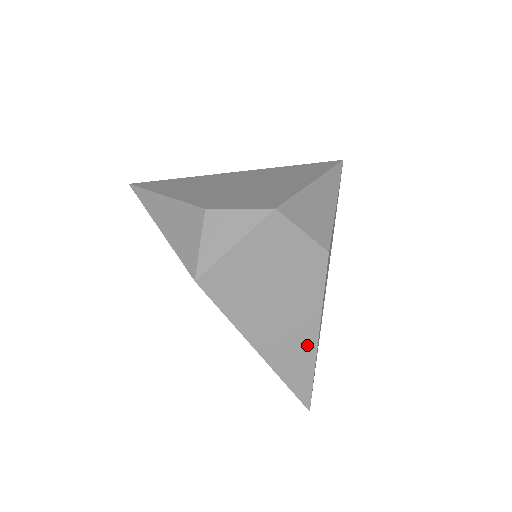
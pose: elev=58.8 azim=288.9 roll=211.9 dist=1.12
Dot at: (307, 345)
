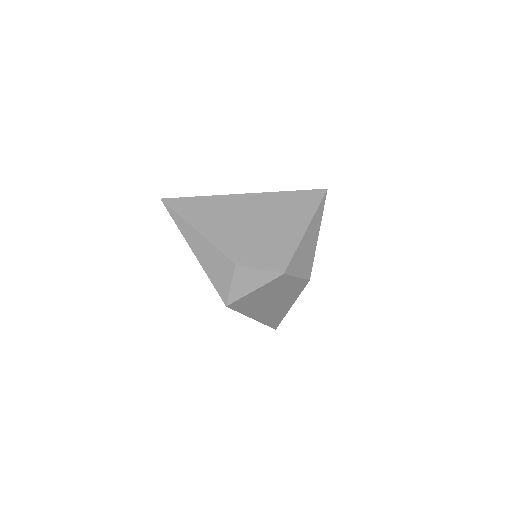
Dot at: (283, 311)
